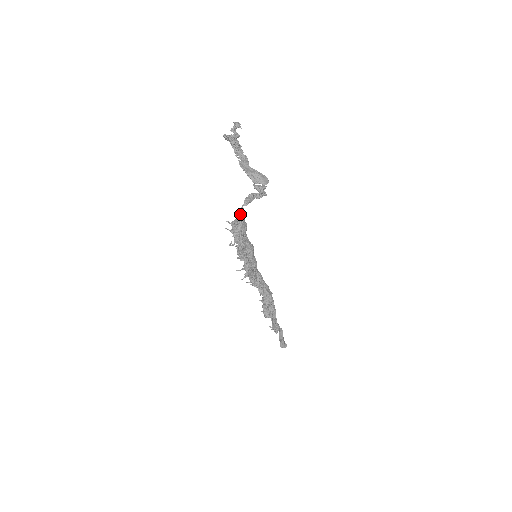
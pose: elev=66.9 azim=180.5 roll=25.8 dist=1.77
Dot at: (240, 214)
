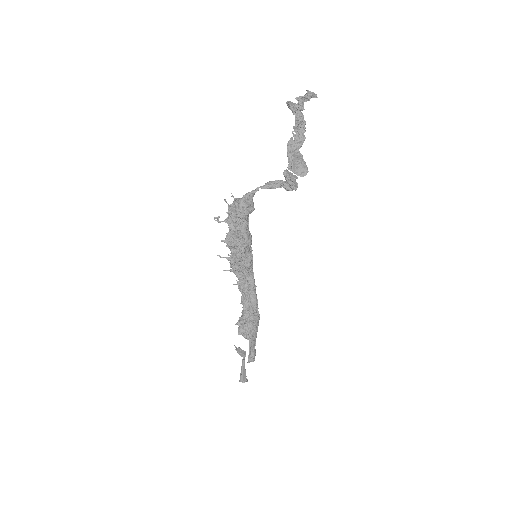
Dot at: (249, 193)
